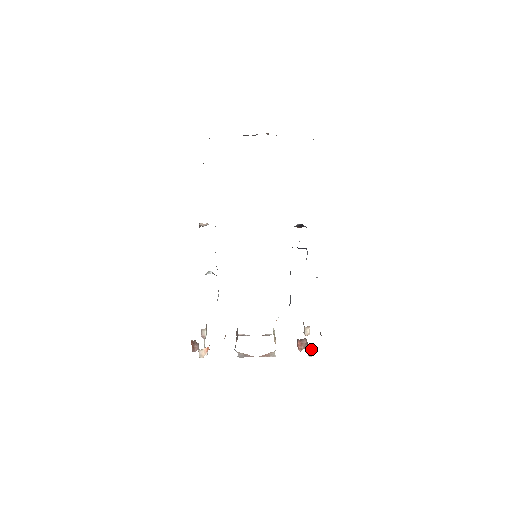
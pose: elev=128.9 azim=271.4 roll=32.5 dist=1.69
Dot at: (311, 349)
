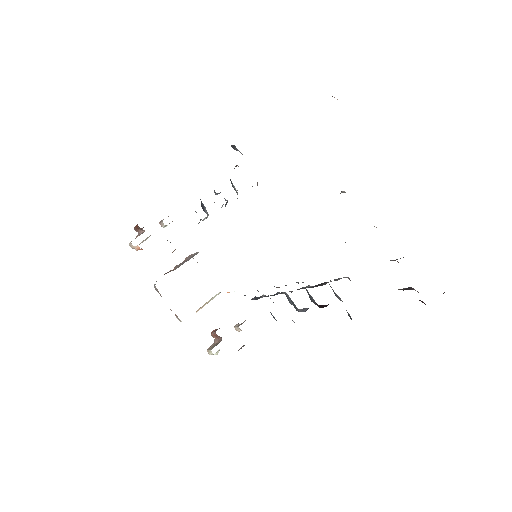
Dot at: occluded
